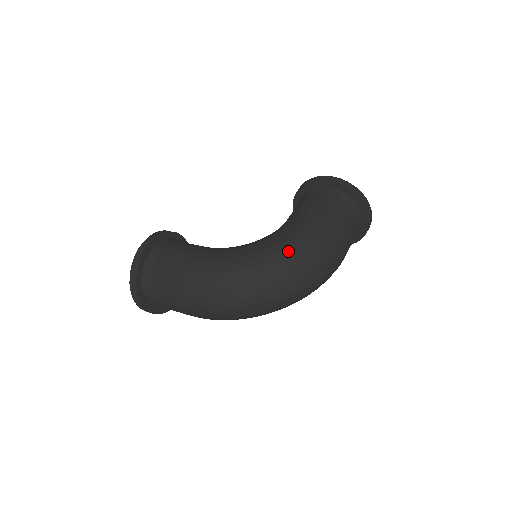
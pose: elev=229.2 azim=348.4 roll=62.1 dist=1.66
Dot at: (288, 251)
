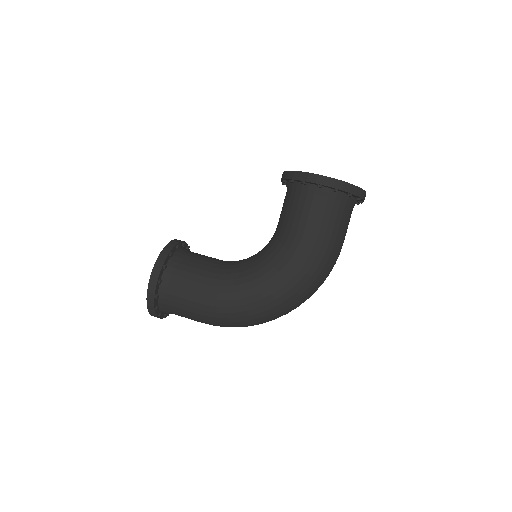
Dot at: (294, 285)
